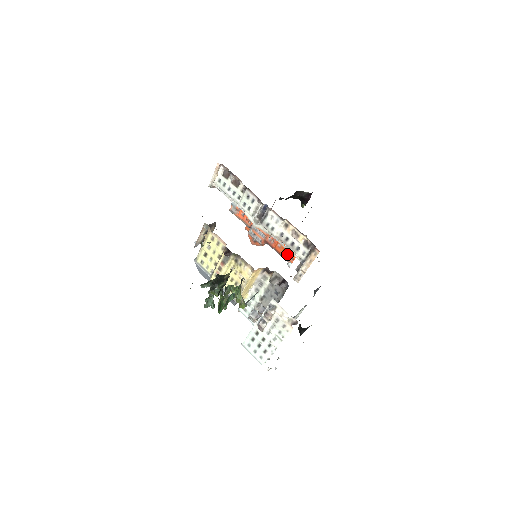
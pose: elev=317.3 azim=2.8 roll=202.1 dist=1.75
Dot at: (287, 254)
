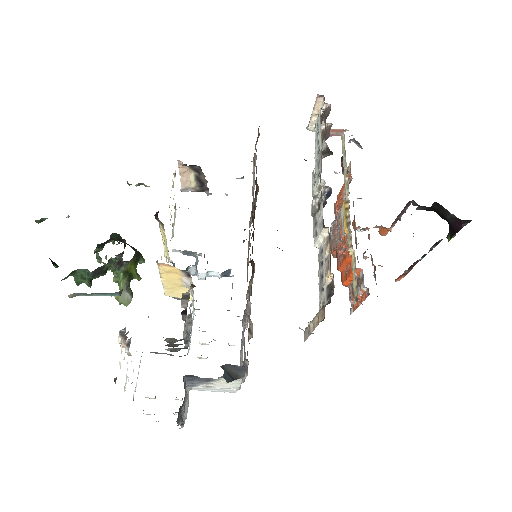
Dot at: (351, 292)
